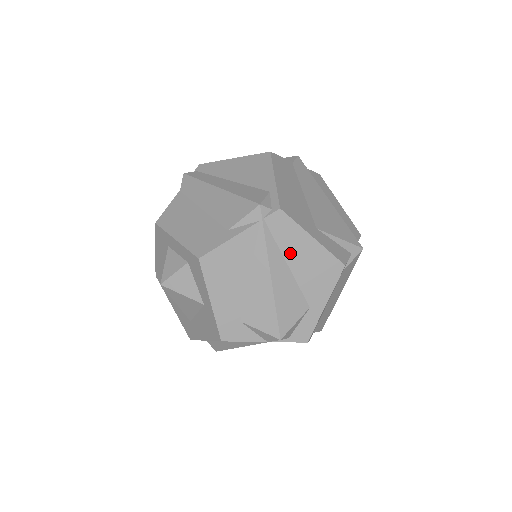
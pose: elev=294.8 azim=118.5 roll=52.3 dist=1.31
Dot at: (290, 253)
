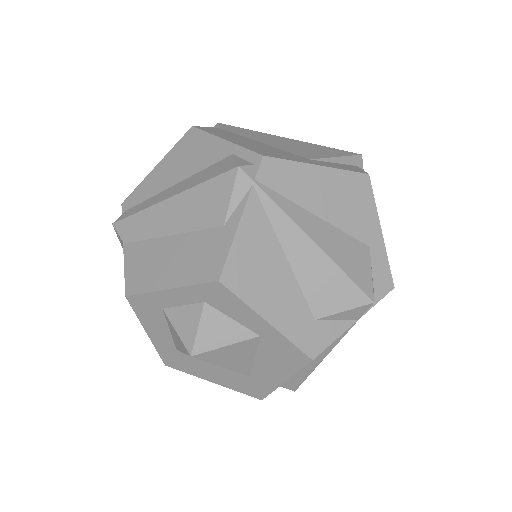
Dot at: (309, 200)
